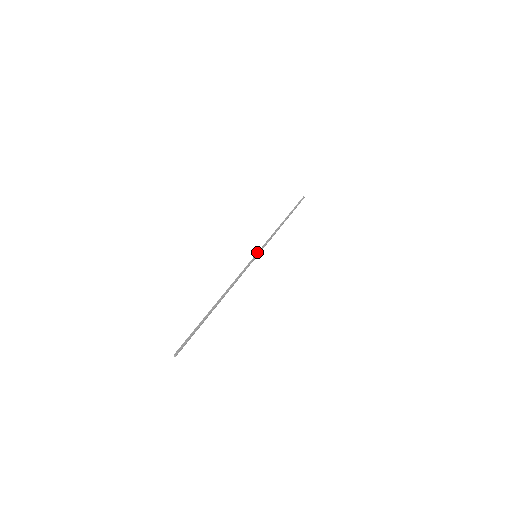
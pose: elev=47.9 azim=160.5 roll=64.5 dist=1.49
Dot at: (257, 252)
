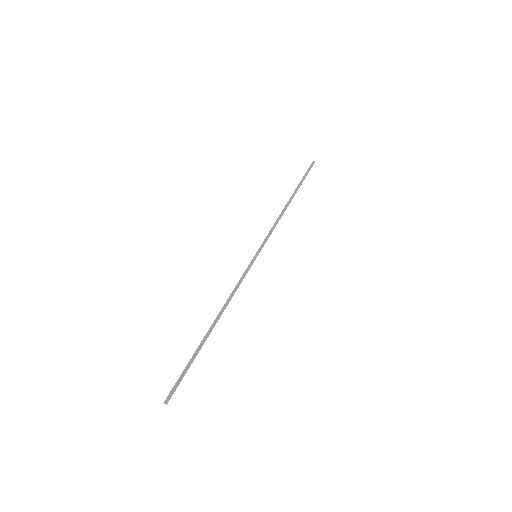
Dot at: occluded
